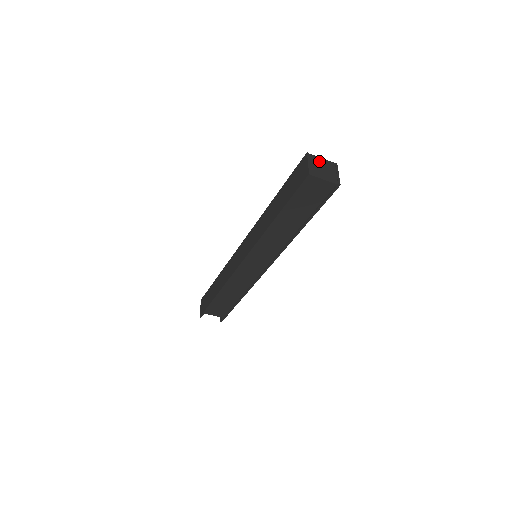
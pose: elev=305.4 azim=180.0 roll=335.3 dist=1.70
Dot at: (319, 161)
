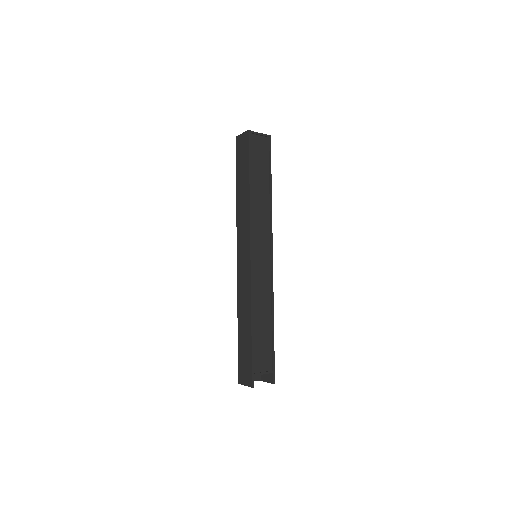
Dot at: occluded
